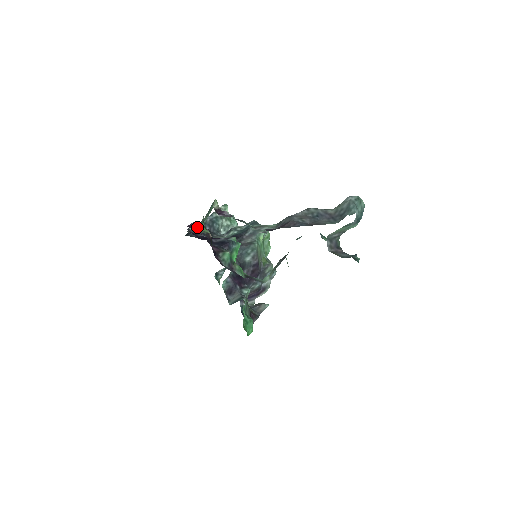
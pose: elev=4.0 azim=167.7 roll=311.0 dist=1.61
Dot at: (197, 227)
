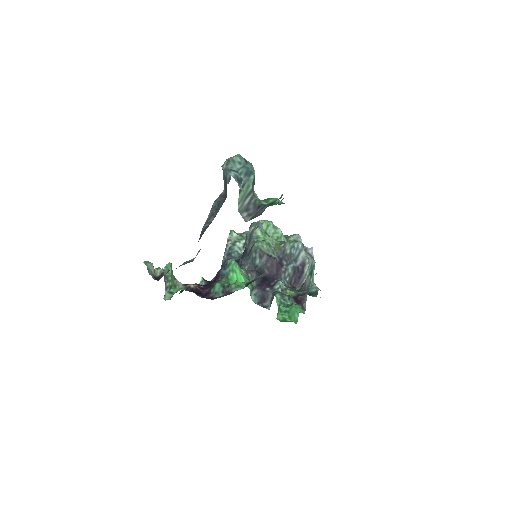
Dot at: (166, 297)
